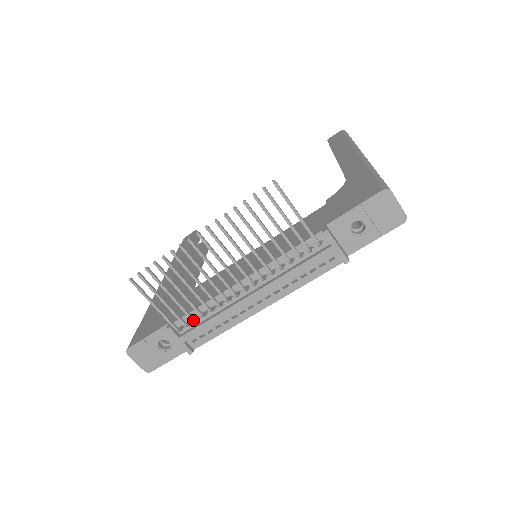
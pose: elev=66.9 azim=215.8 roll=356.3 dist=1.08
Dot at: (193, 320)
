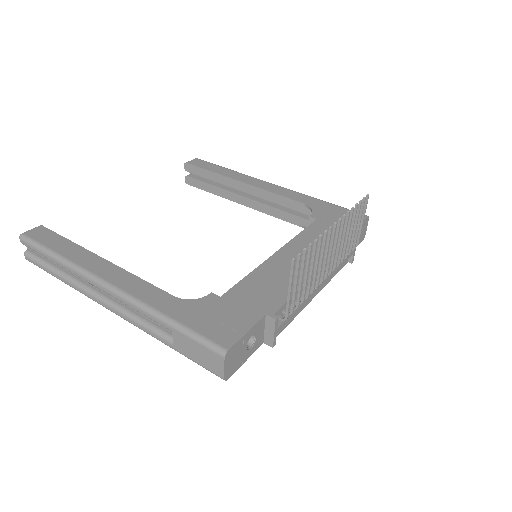
Dot at: occluded
